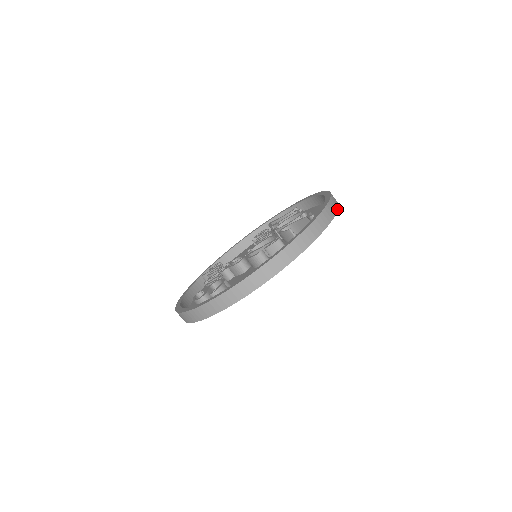
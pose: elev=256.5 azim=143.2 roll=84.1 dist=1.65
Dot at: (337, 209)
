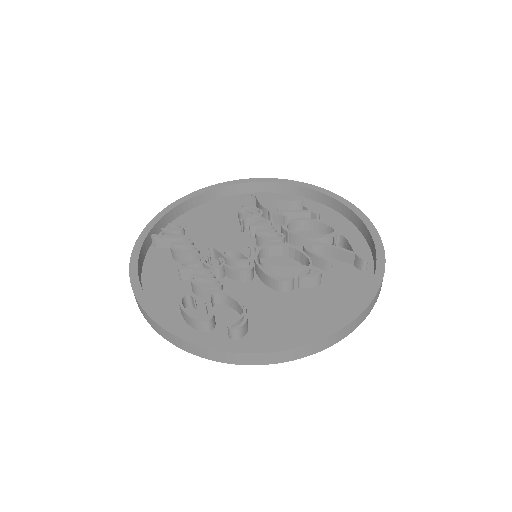
Dot at: occluded
